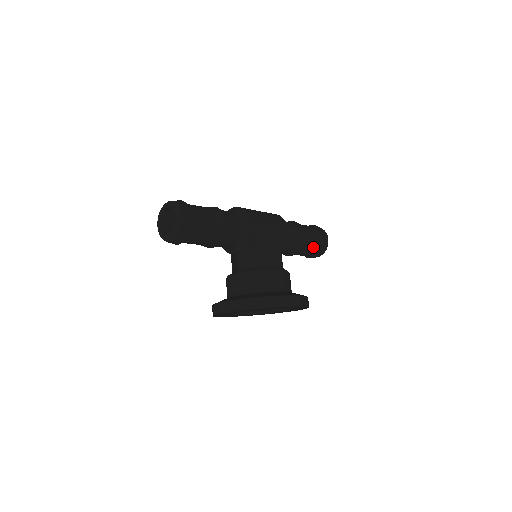
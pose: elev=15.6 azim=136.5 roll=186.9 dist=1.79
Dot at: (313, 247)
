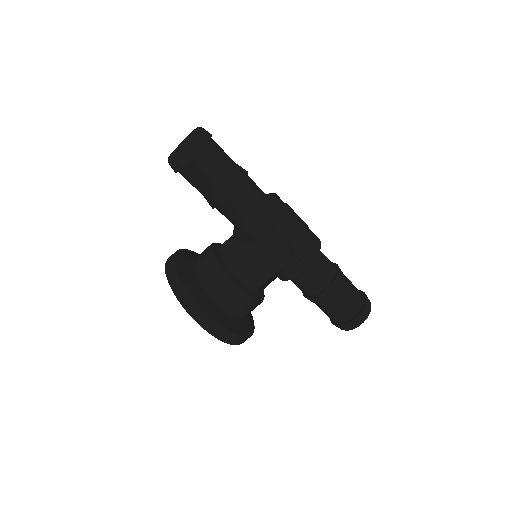
Dot at: (331, 312)
